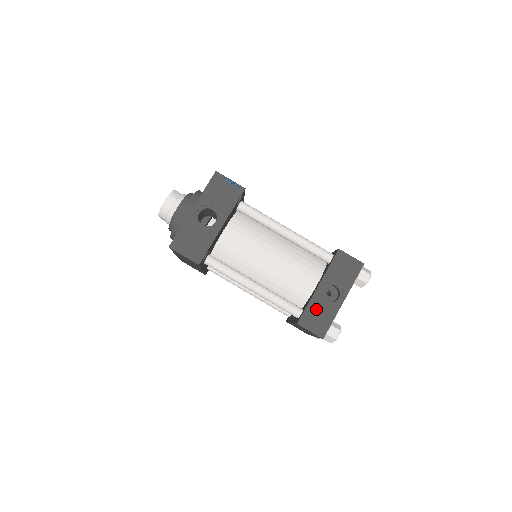
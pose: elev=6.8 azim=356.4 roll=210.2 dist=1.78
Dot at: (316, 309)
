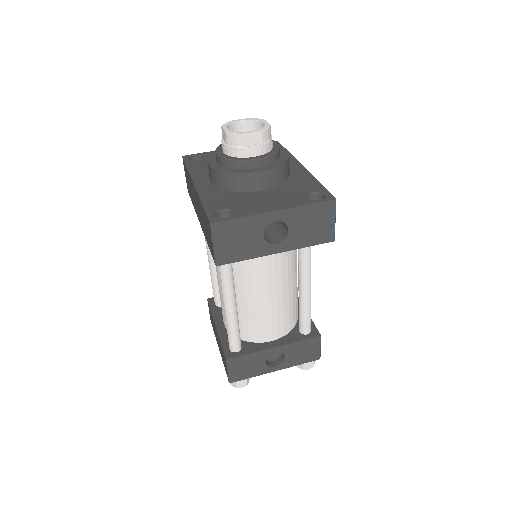
Dot at: (252, 361)
